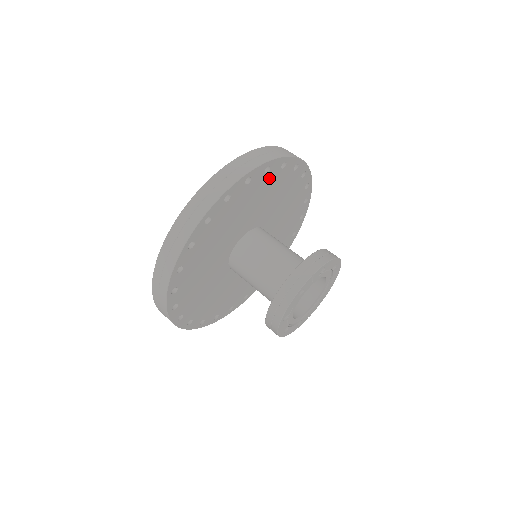
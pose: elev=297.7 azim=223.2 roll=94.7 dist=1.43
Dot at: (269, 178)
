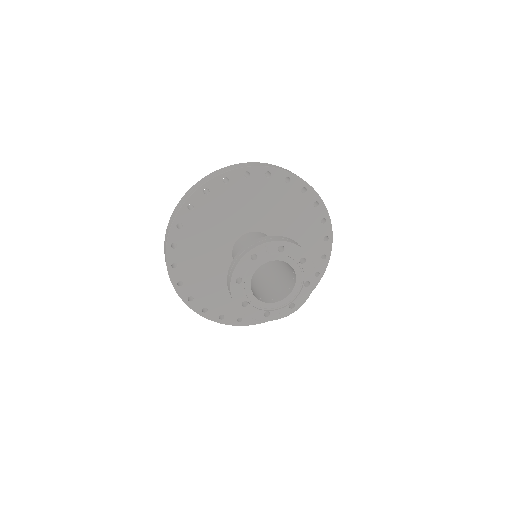
Dot at: (272, 185)
